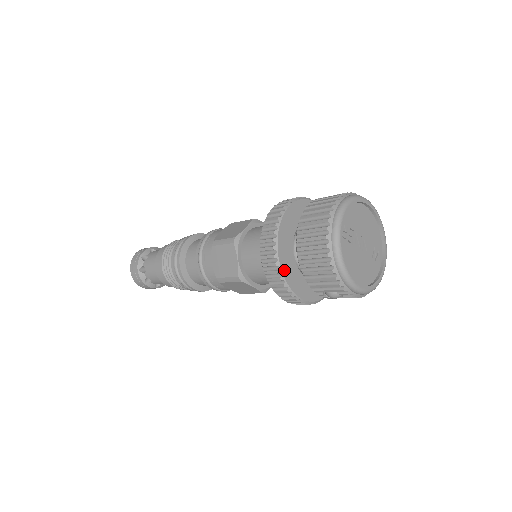
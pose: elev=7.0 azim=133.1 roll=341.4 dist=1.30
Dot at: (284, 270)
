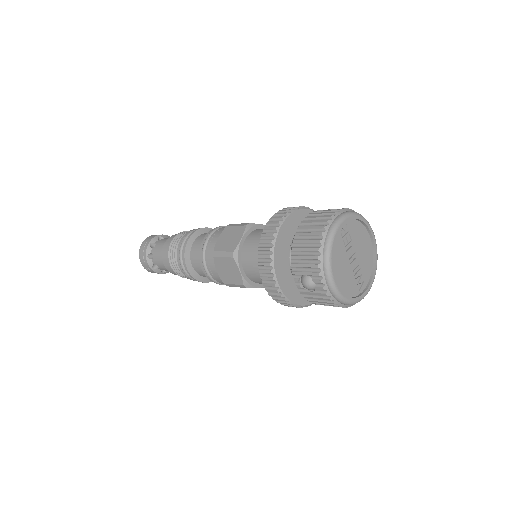
Dot at: (277, 244)
